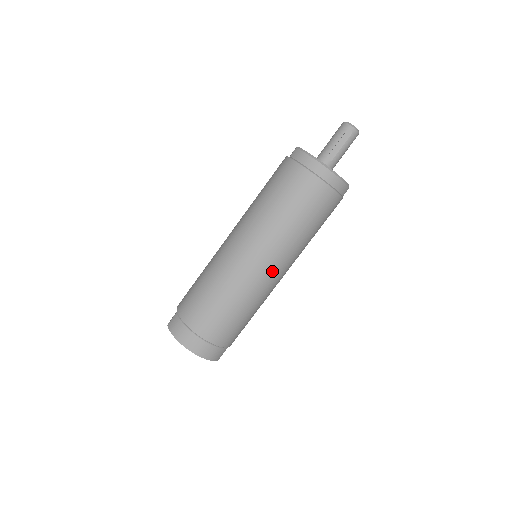
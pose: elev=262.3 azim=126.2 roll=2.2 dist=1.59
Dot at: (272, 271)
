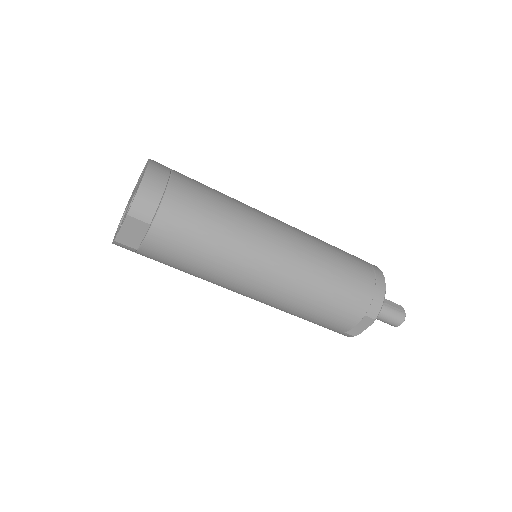
Dot at: (277, 250)
